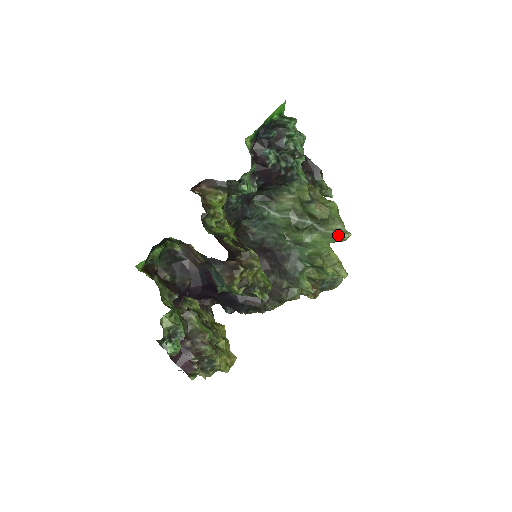
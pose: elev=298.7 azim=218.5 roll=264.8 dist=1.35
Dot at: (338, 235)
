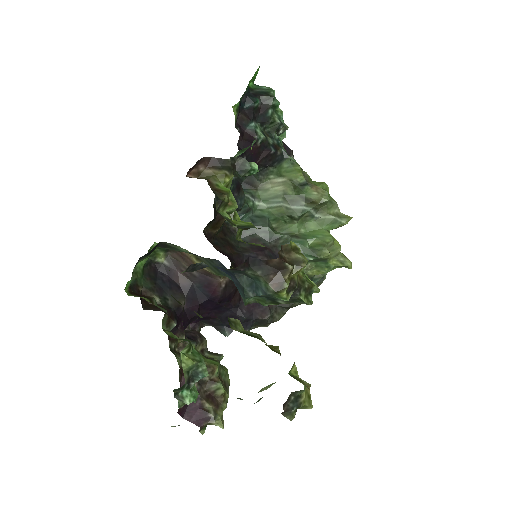
Dot at: (338, 220)
